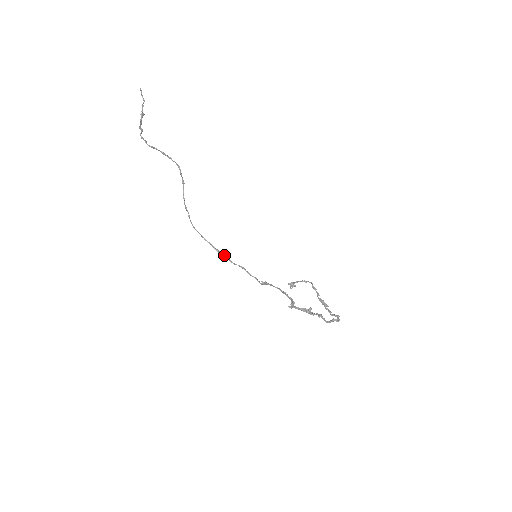
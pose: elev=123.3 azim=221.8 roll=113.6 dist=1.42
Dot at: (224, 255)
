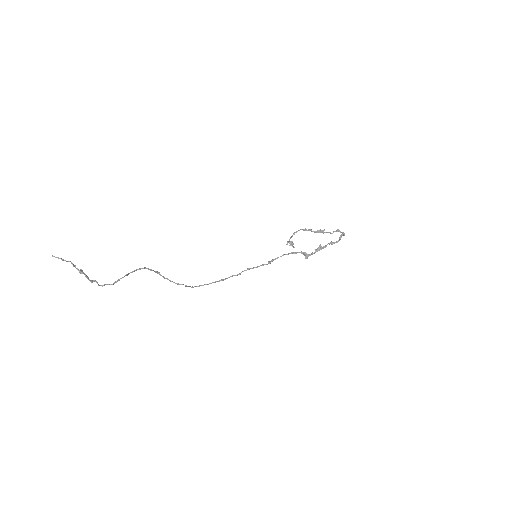
Dot at: occluded
